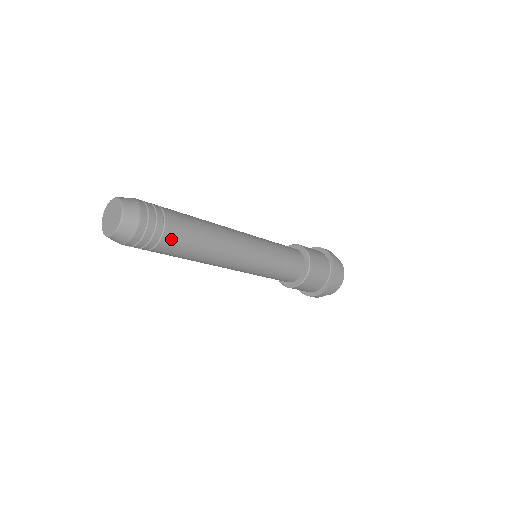
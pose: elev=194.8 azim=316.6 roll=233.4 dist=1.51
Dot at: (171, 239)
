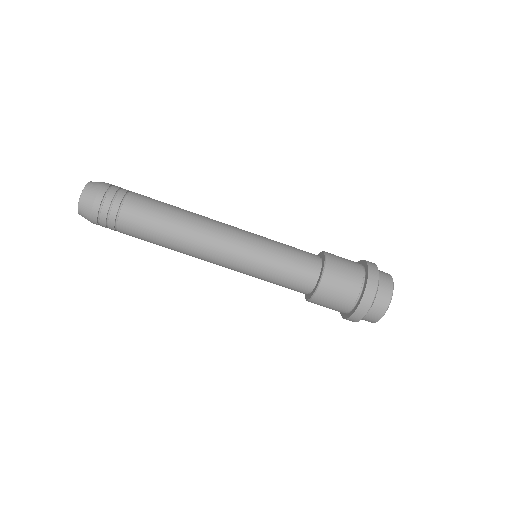
Dot at: (140, 195)
